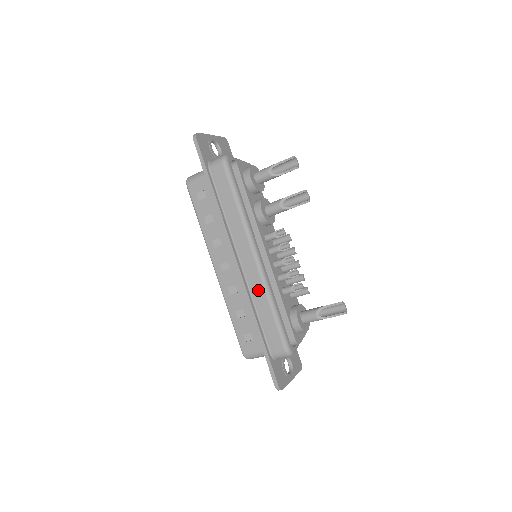
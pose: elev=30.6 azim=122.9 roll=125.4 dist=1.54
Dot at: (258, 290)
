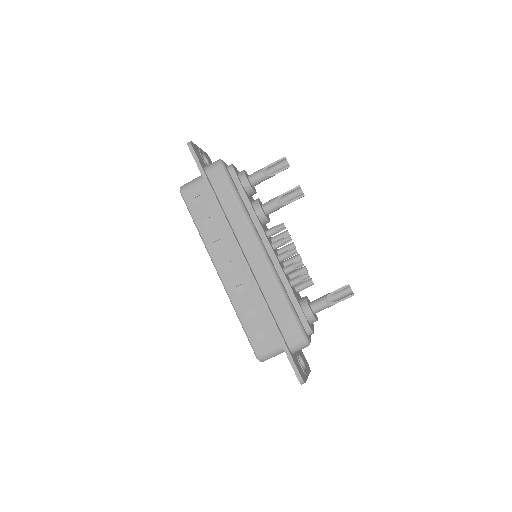
Dot at: (268, 282)
